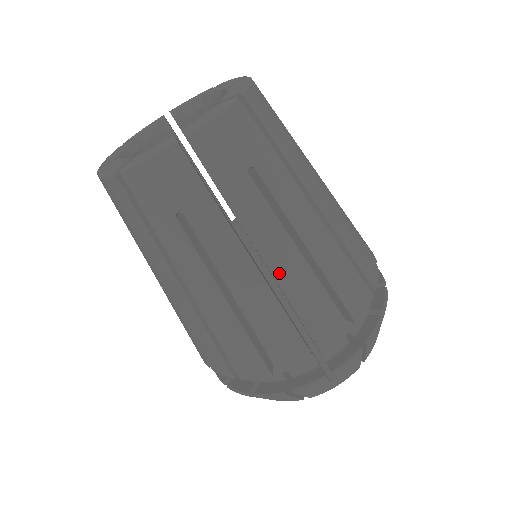
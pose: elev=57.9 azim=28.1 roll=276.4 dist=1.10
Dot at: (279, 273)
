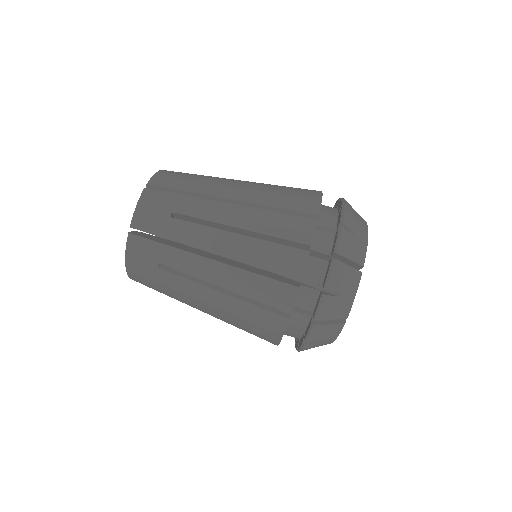
Dot at: occluded
